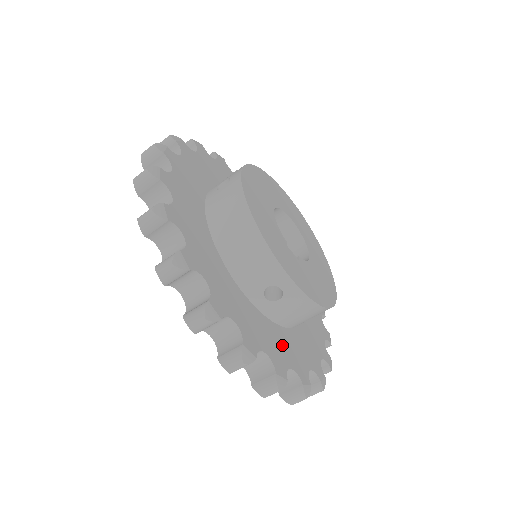
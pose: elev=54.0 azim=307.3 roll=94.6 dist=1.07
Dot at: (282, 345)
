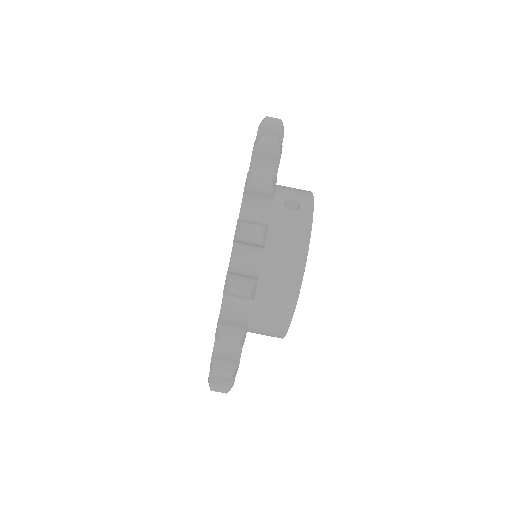
Dot at: occluded
